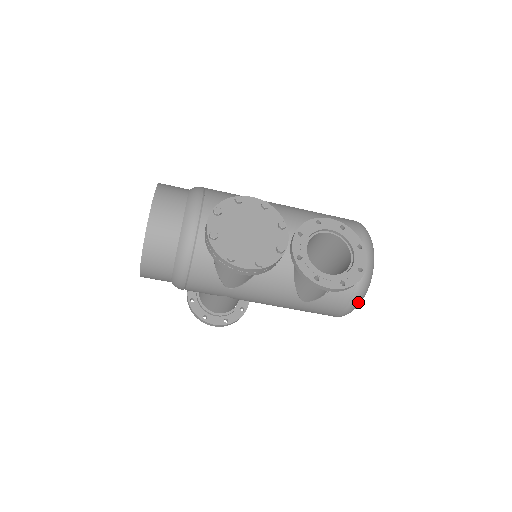
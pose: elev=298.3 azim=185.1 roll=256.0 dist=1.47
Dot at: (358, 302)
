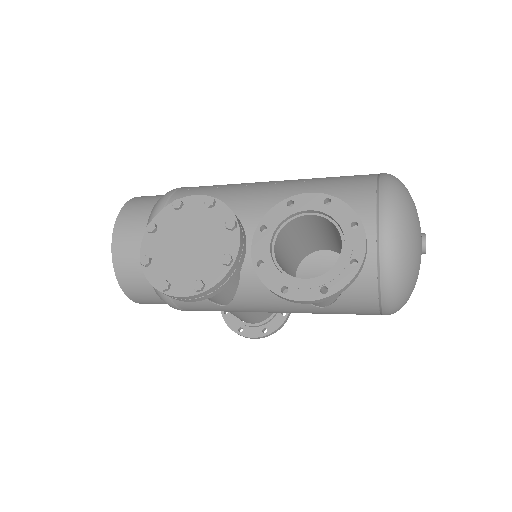
Dot at: (397, 296)
